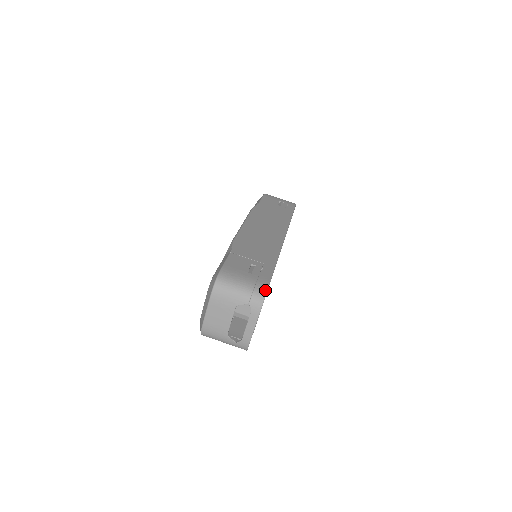
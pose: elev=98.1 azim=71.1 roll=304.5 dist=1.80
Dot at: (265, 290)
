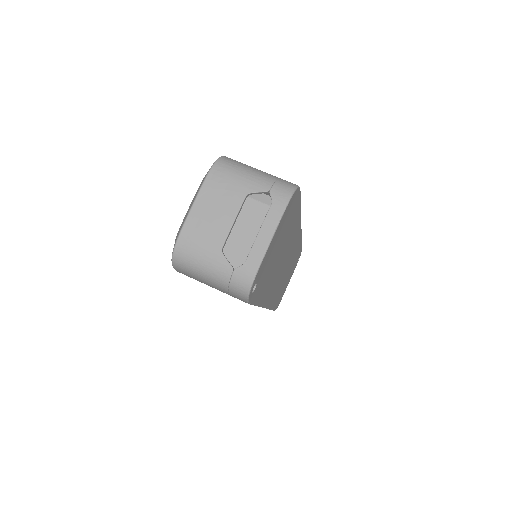
Dot at: (295, 184)
